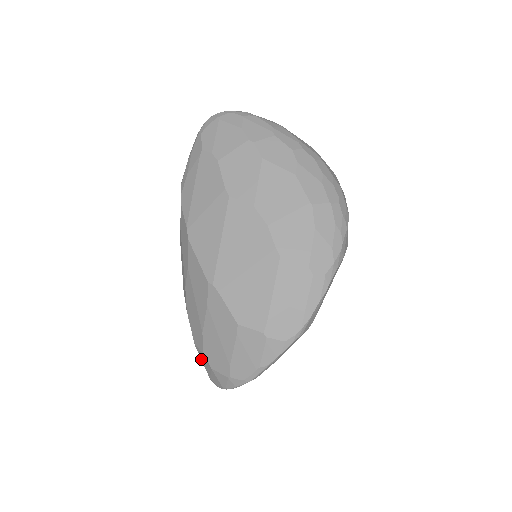
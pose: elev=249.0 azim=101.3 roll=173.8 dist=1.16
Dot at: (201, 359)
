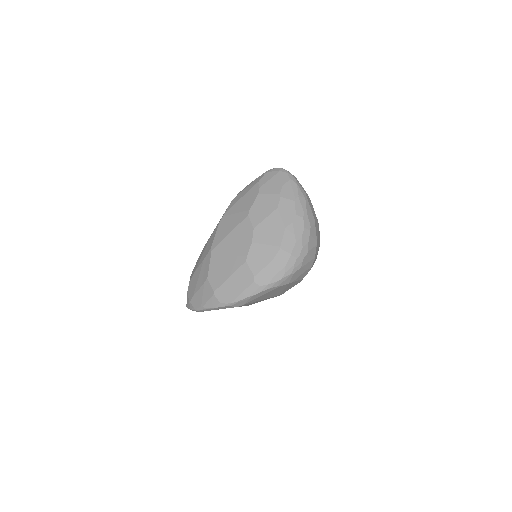
Dot at: occluded
